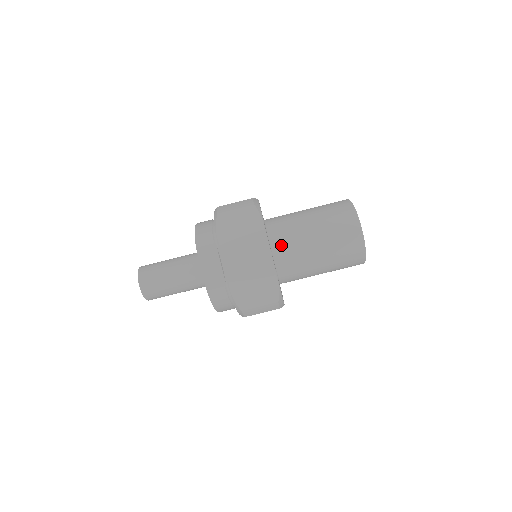
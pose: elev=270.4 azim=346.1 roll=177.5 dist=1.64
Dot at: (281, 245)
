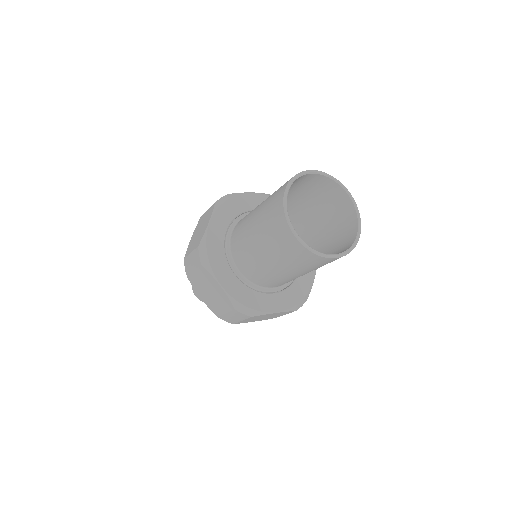
Dot at: (256, 279)
